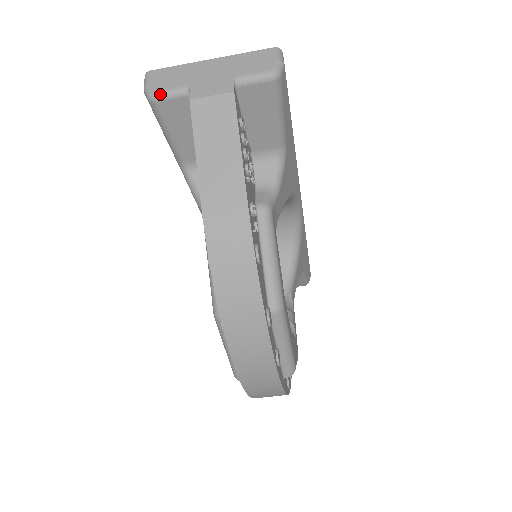
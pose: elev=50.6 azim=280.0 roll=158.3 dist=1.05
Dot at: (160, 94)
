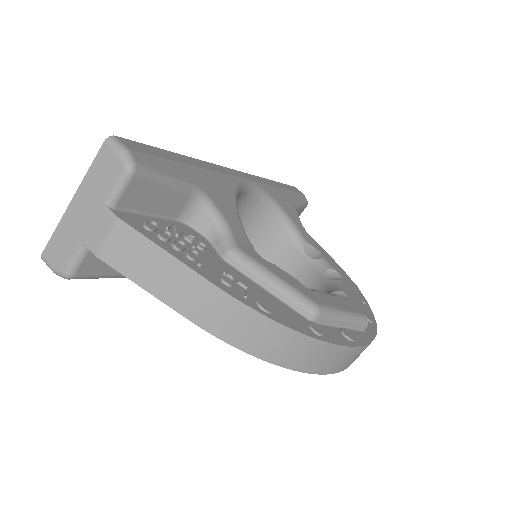
Dot at: (70, 269)
